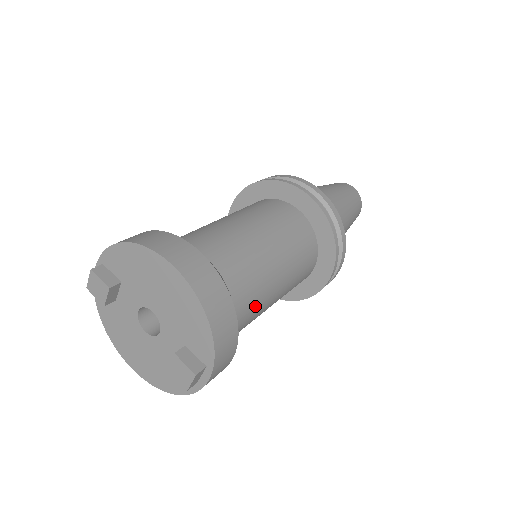
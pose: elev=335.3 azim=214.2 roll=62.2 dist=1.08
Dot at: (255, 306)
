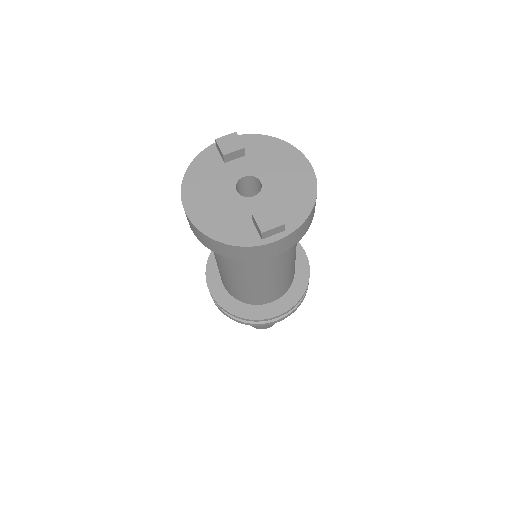
Dot at: (284, 255)
